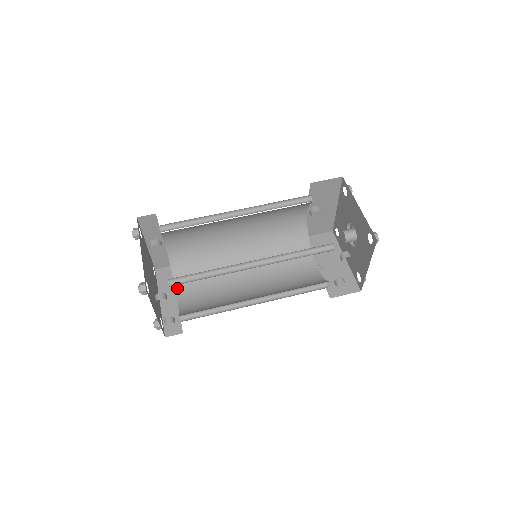
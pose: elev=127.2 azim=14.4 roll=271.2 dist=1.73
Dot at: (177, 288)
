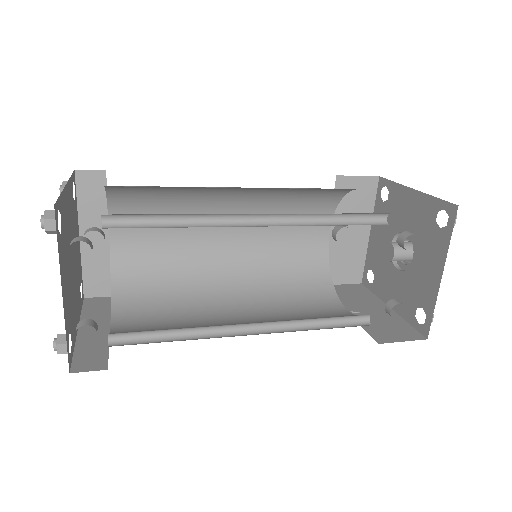
Dot at: (114, 315)
